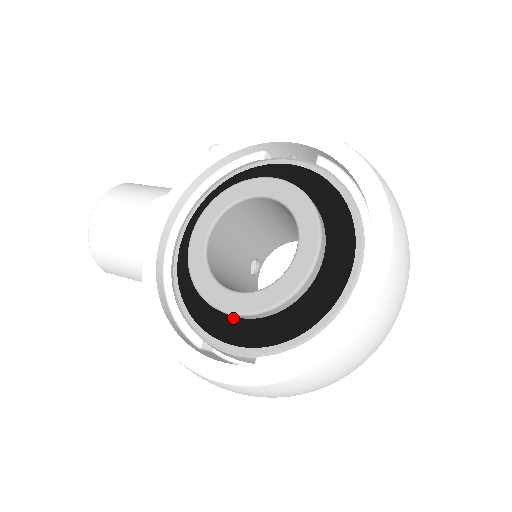
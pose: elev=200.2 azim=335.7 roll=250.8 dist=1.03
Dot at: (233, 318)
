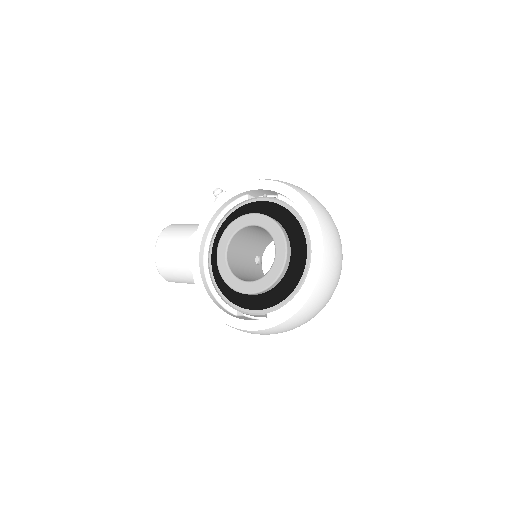
Dot at: (250, 295)
